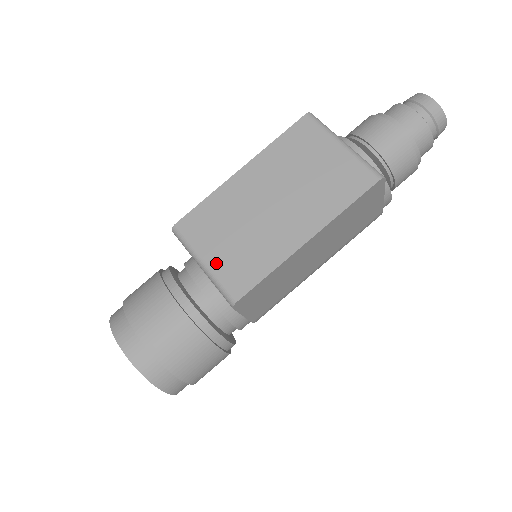
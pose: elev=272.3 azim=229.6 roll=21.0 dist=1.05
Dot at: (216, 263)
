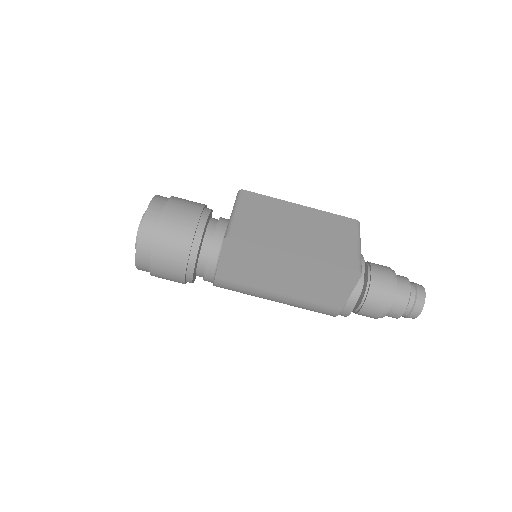
Dot at: (241, 217)
